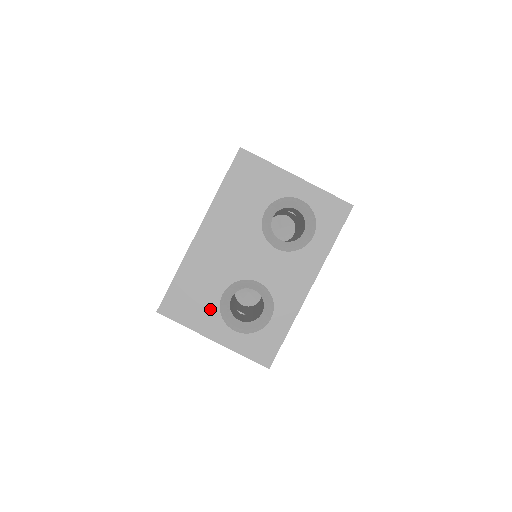
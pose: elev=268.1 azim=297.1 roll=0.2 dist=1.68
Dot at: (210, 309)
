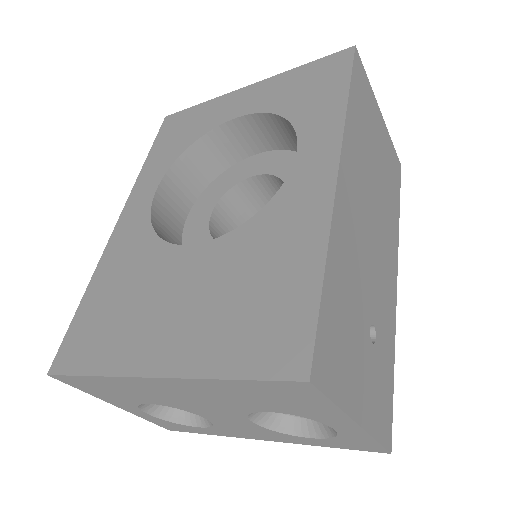
Dot at: (126, 401)
